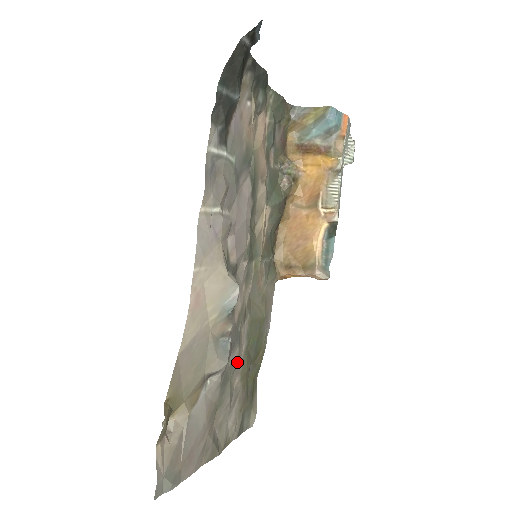
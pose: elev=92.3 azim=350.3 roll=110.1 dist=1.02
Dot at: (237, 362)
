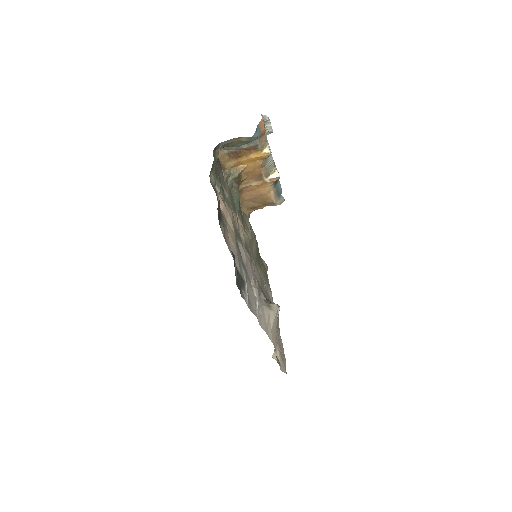
Dot at: (265, 286)
